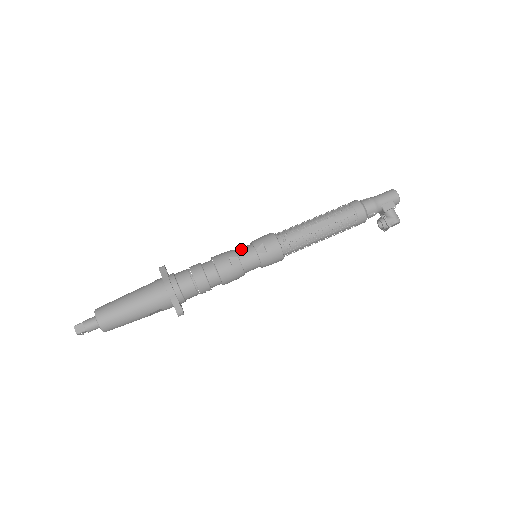
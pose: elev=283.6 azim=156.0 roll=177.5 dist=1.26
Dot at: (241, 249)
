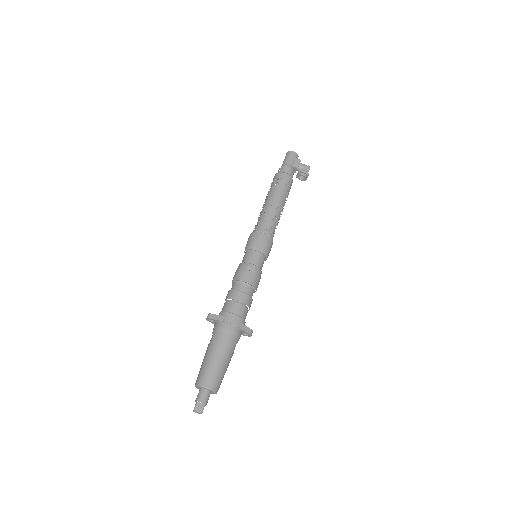
Dot at: (246, 258)
